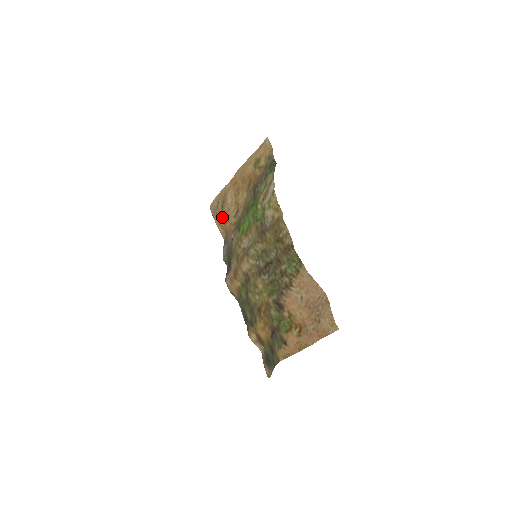
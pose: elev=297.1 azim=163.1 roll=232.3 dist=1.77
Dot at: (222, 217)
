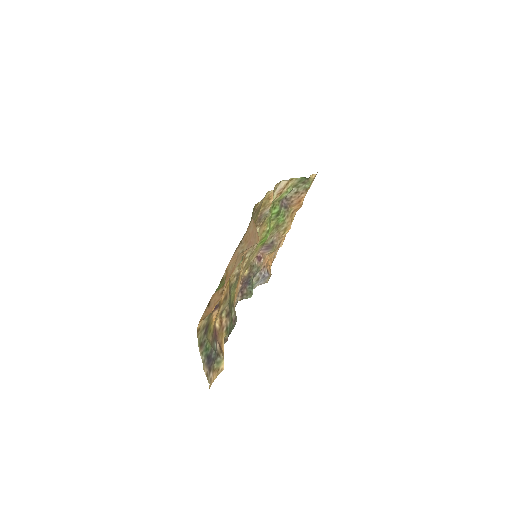
Dot at: occluded
